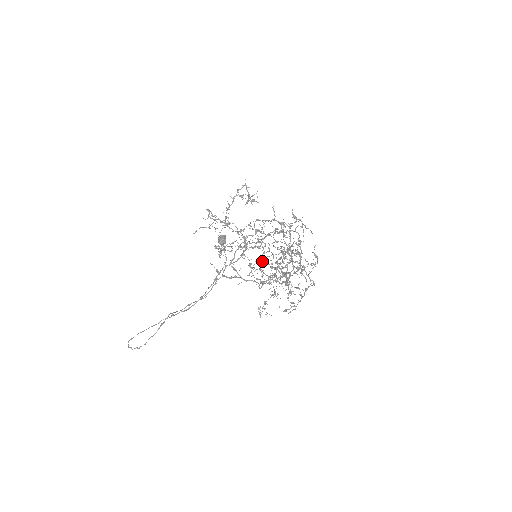
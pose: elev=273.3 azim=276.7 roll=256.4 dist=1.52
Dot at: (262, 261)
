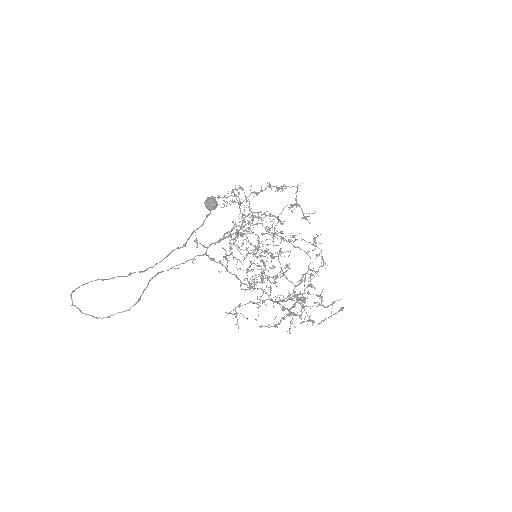
Dot at: (298, 298)
